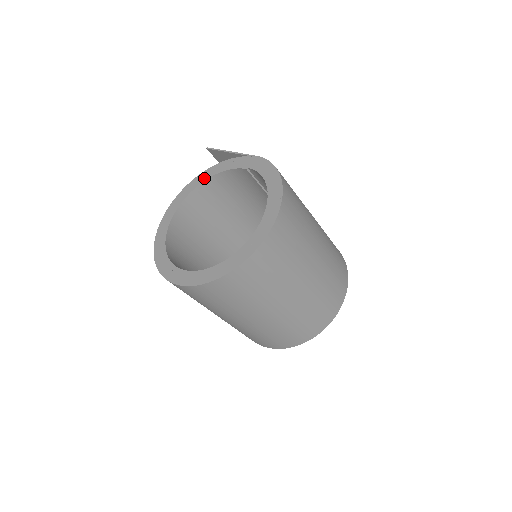
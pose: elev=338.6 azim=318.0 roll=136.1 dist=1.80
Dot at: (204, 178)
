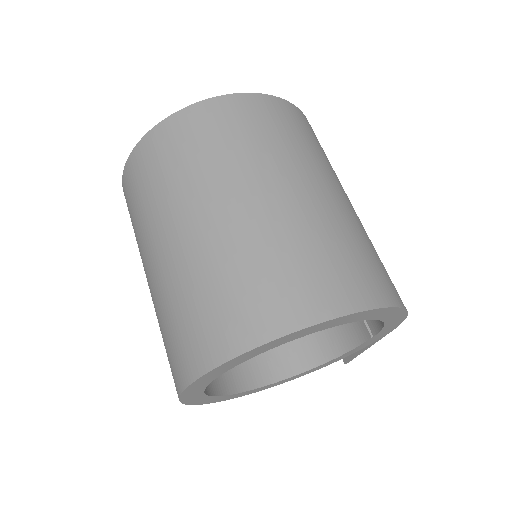
Dot at: occluded
